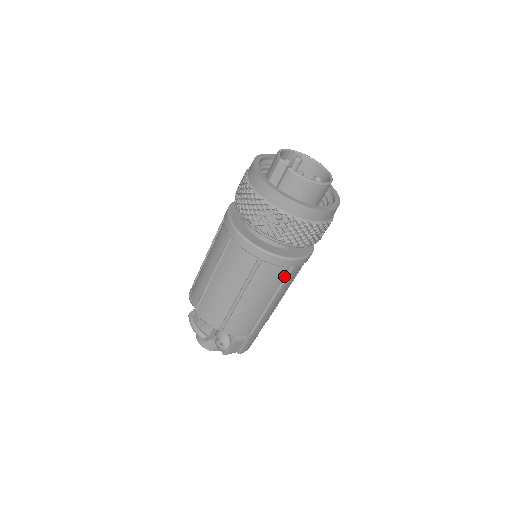
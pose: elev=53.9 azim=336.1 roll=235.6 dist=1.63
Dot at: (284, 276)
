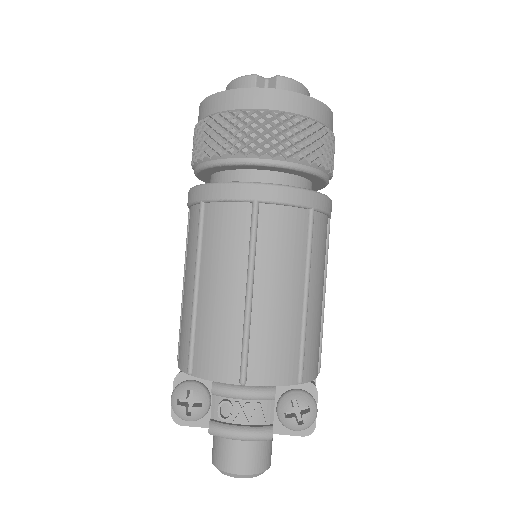
Dot at: (326, 238)
